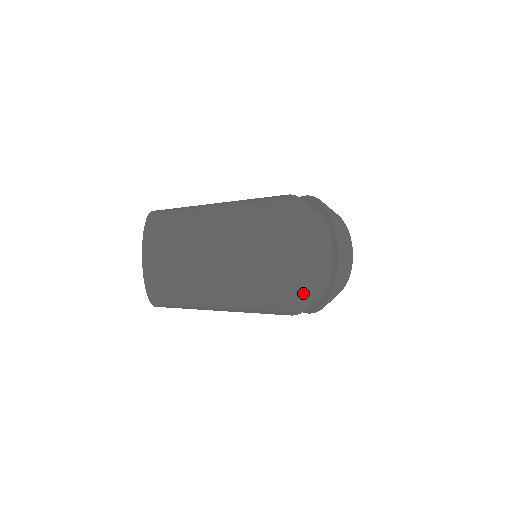
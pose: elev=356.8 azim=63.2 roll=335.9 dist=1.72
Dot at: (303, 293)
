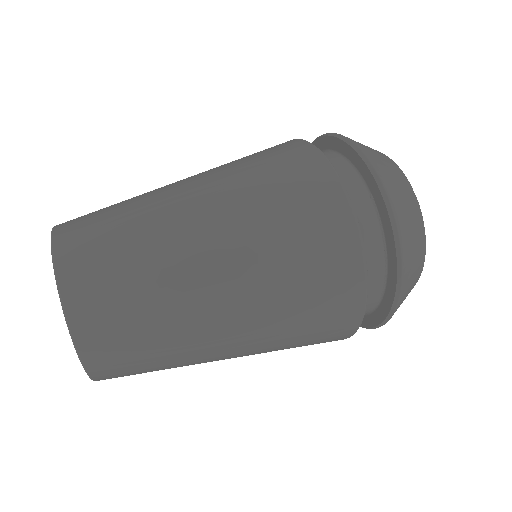
Dot at: occluded
